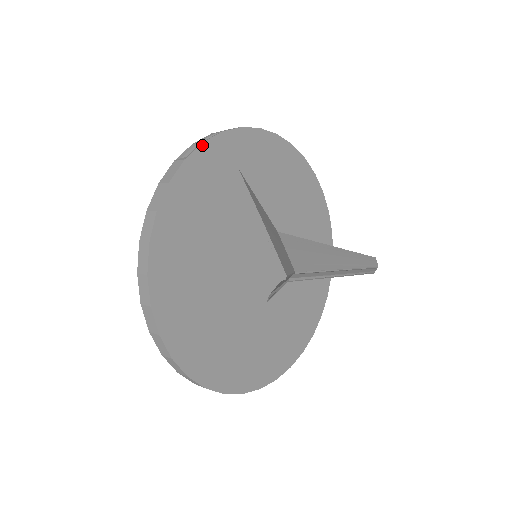
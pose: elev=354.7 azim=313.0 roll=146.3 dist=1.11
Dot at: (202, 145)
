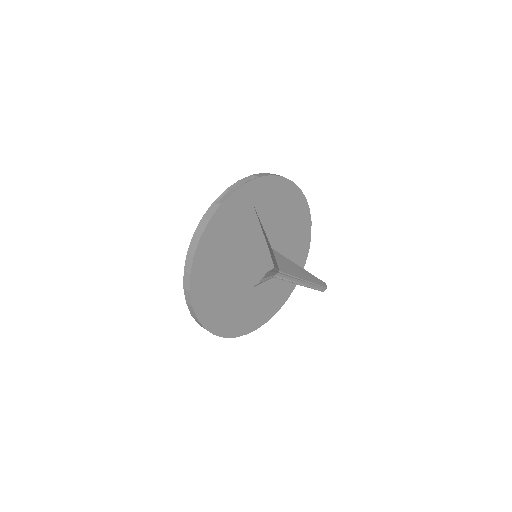
Dot at: (232, 194)
